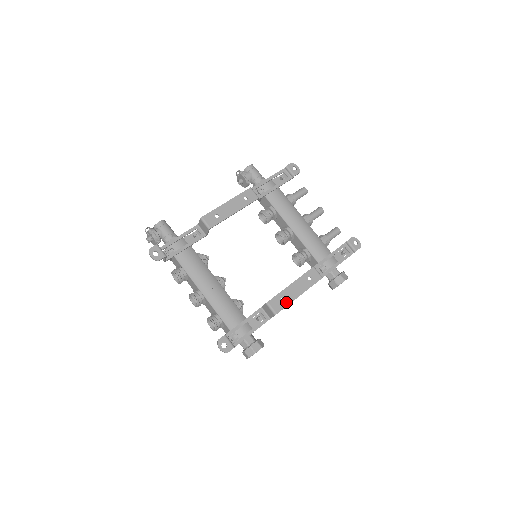
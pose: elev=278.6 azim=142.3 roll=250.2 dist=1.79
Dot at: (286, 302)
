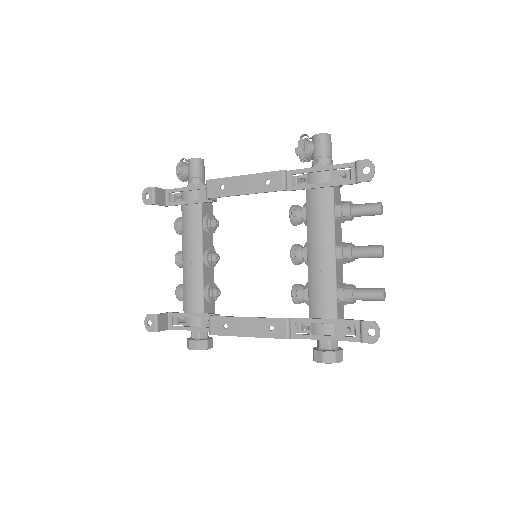
Dot at: (227, 331)
